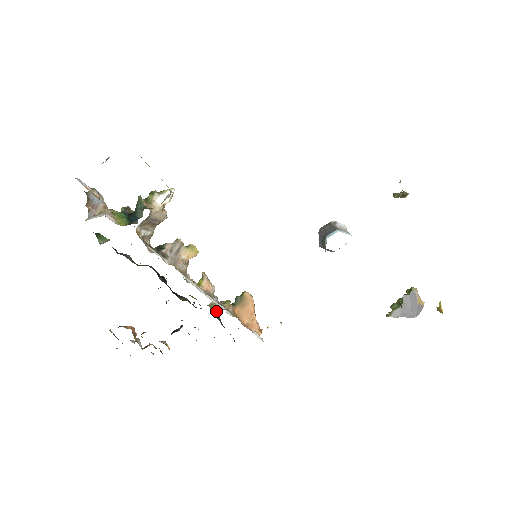
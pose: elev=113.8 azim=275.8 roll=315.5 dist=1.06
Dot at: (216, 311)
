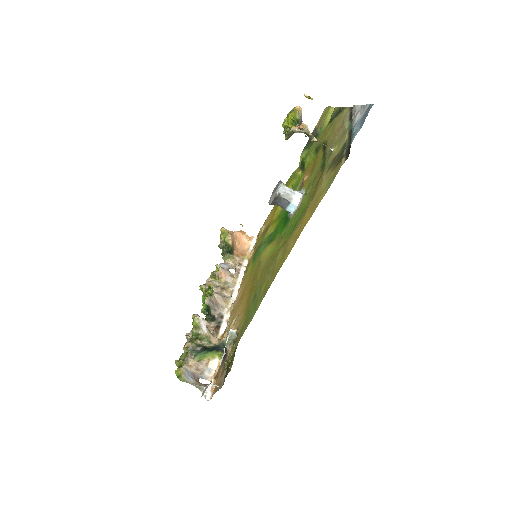
Dot at: (233, 268)
